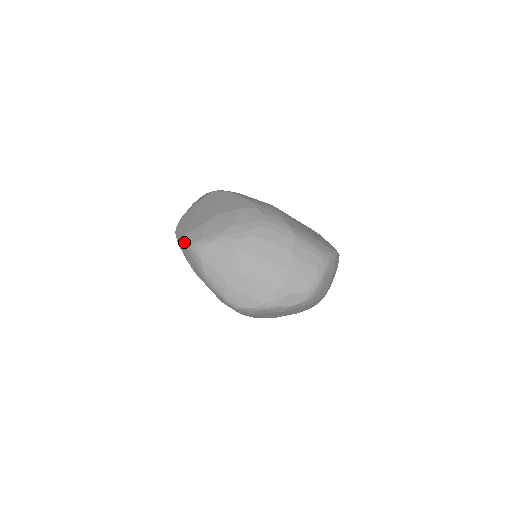
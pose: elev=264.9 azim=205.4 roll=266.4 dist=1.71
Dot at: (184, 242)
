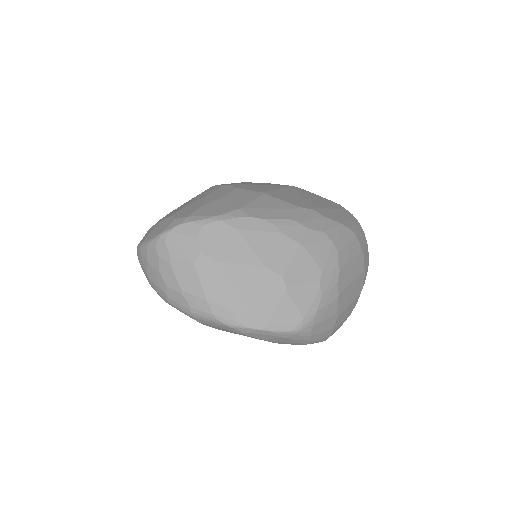
Dot at: (276, 333)
